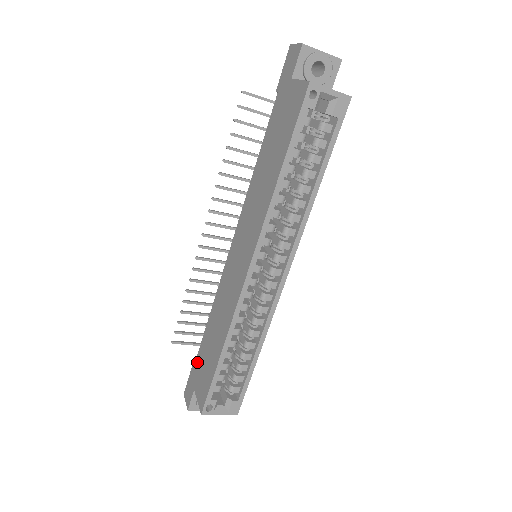
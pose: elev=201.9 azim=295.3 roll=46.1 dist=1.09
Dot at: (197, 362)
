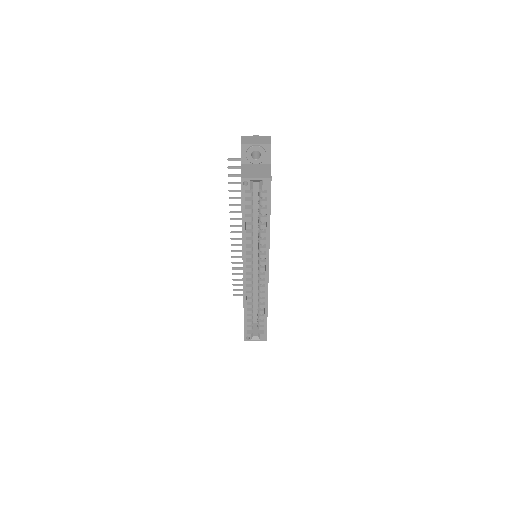
Dot at: occluded
